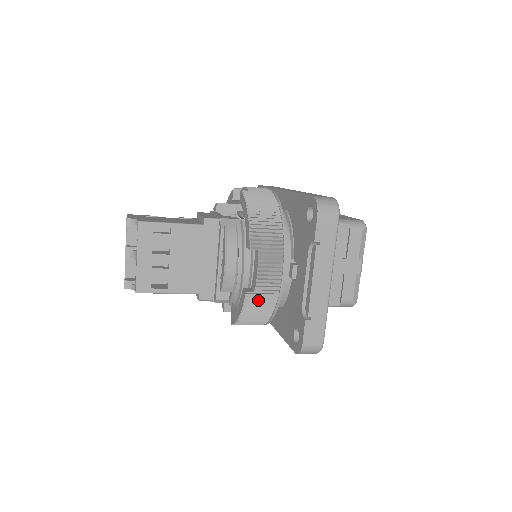
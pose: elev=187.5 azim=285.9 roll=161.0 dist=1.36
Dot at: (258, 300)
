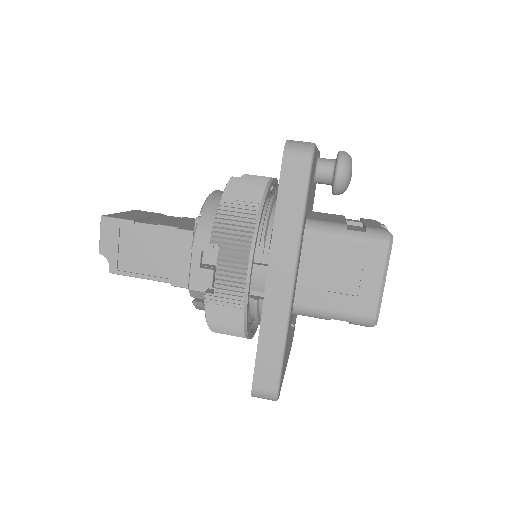
Dot at: occluded
